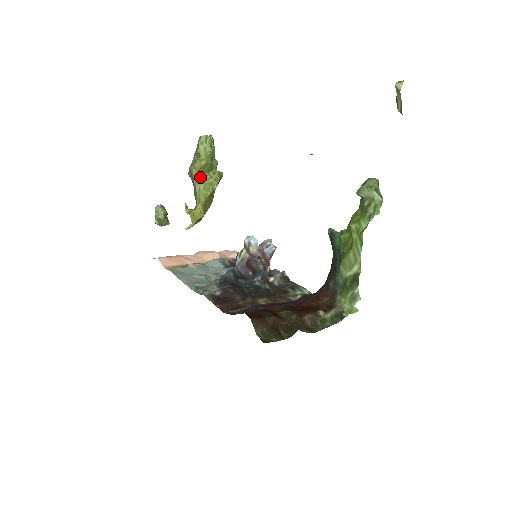
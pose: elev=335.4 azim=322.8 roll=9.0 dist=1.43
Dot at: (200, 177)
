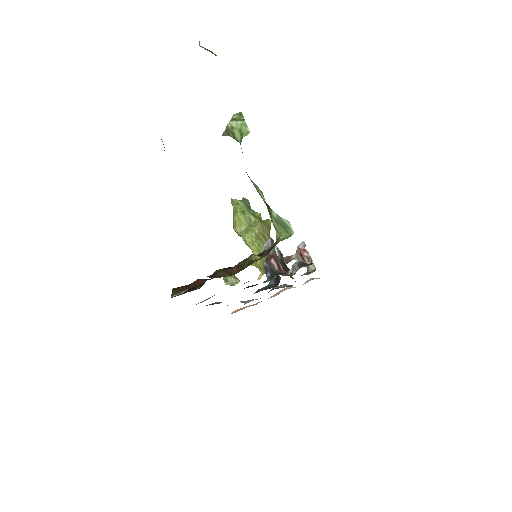
Dot at: (243, 231)
